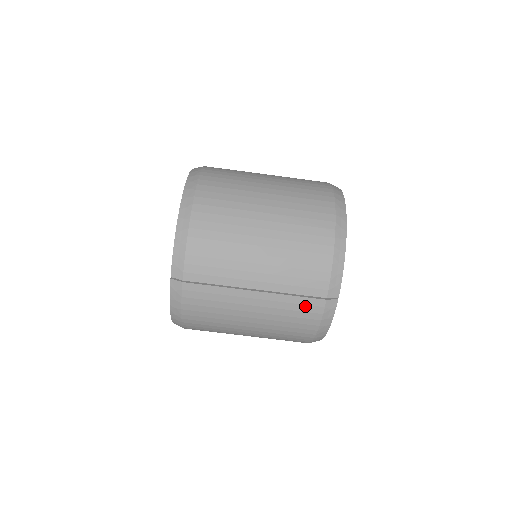
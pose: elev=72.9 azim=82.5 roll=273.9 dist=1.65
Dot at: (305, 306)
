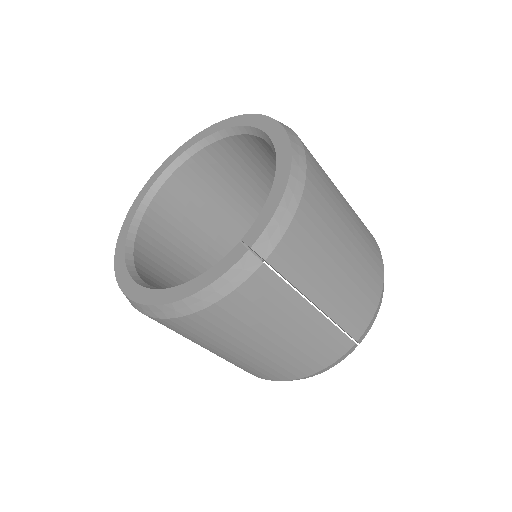
Dot at: (337, 343)
